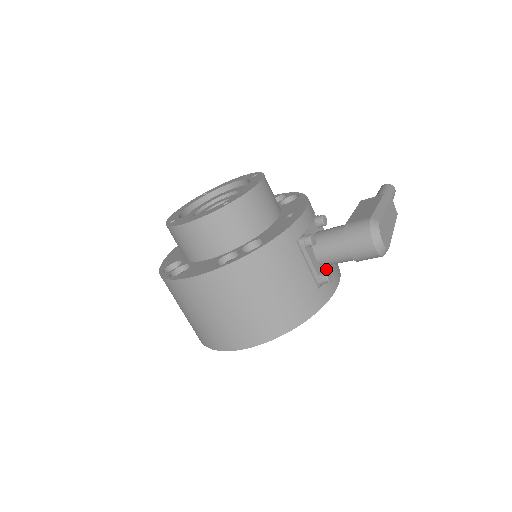
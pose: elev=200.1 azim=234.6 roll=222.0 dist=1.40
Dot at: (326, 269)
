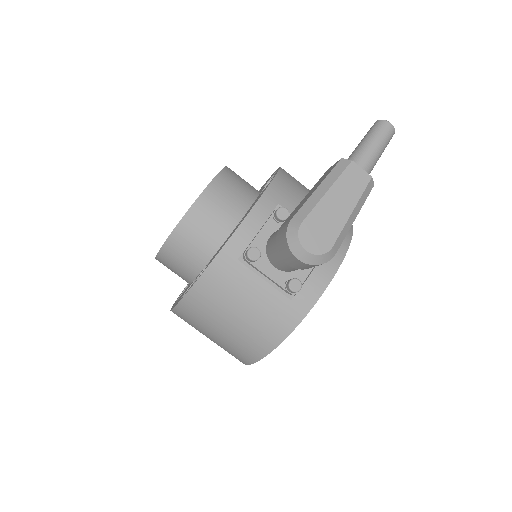
Dot at: (301, 271)
